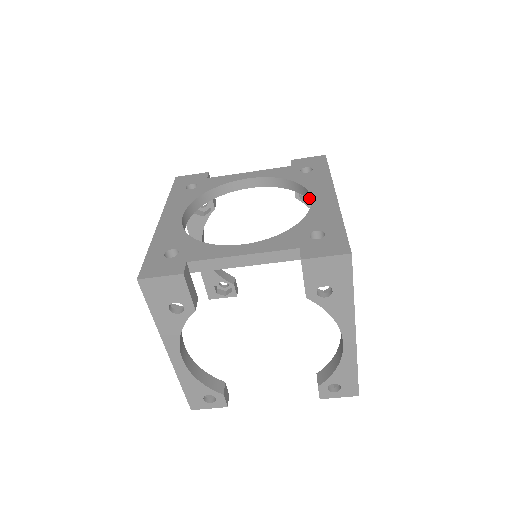
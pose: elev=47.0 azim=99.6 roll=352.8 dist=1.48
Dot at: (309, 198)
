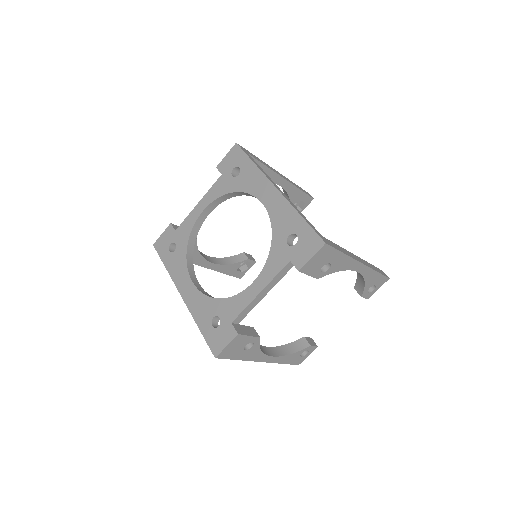
Dot at: occluded
